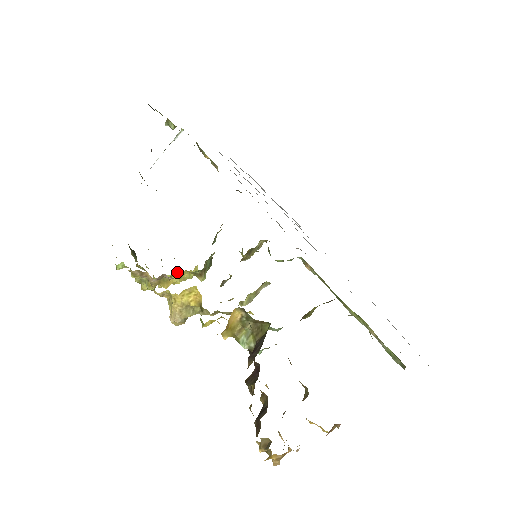
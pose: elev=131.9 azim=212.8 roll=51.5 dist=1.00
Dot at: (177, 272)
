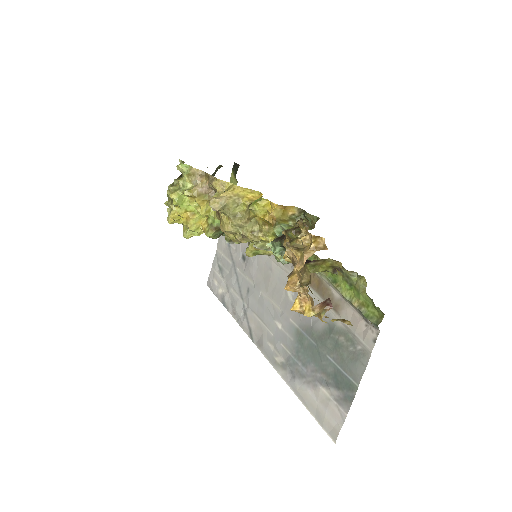
Dot at: (210, 207)
